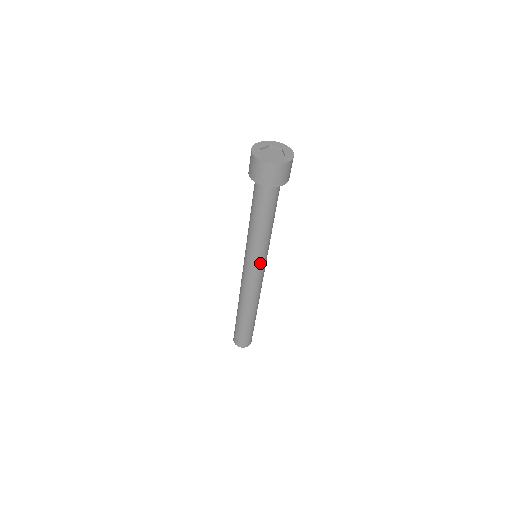
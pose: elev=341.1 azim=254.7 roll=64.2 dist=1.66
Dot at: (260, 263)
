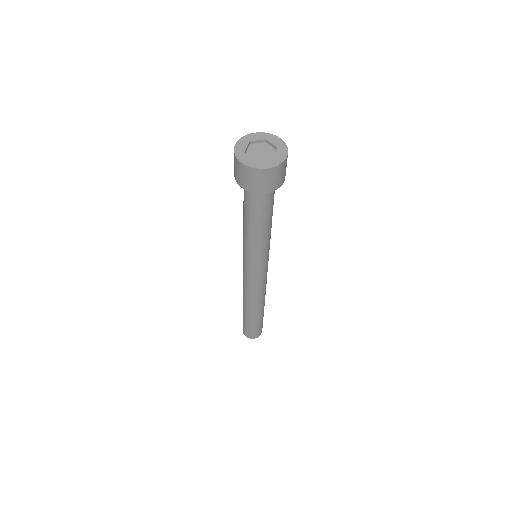
Dot at: (266, 262)
